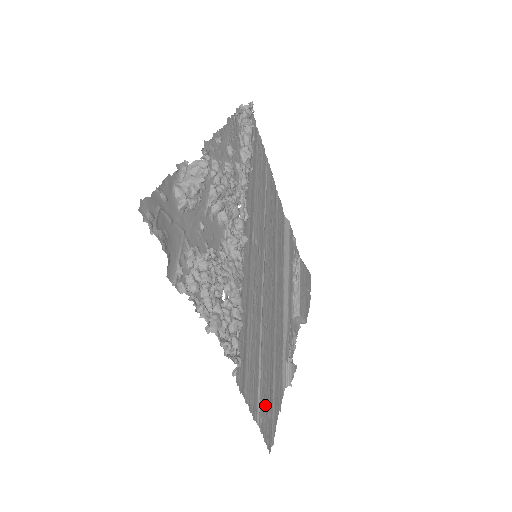
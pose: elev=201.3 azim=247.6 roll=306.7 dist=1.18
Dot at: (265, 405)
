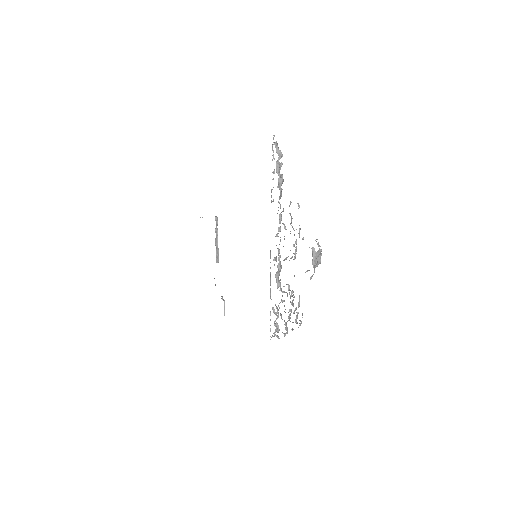
Dot at: occluded
